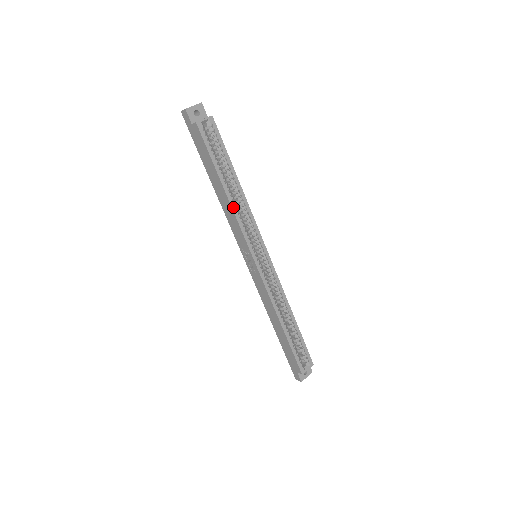
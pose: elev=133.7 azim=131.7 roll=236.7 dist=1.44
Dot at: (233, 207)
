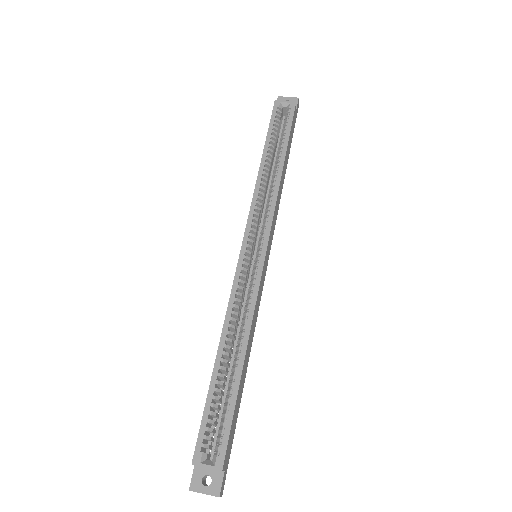
Dot at: (258, 181)
